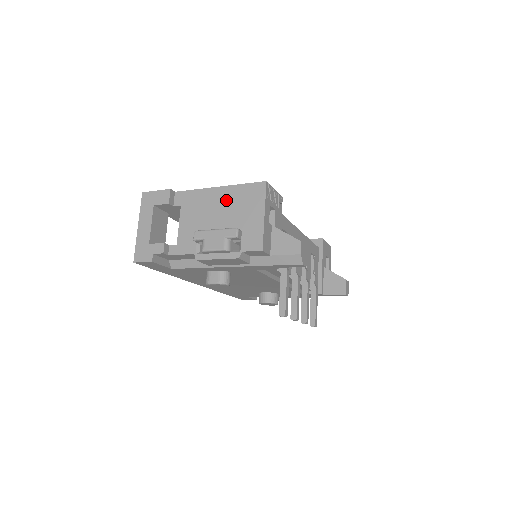
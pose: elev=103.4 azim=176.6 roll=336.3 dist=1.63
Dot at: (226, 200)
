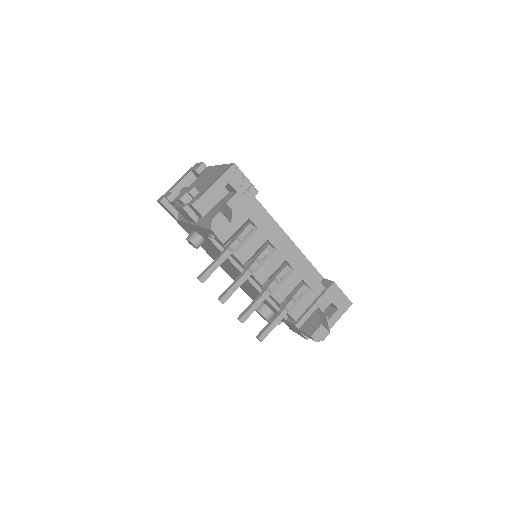
Dot at: (214, 173)
